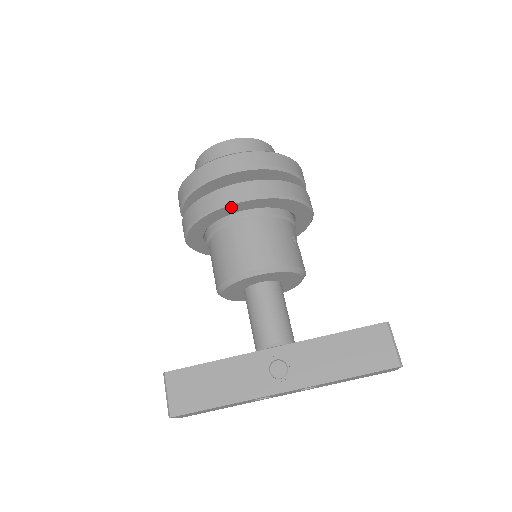
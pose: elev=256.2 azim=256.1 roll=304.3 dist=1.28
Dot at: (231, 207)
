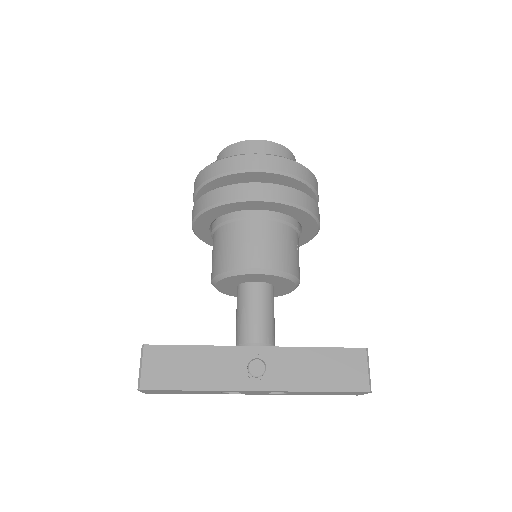
Dot at: (251, 203)
